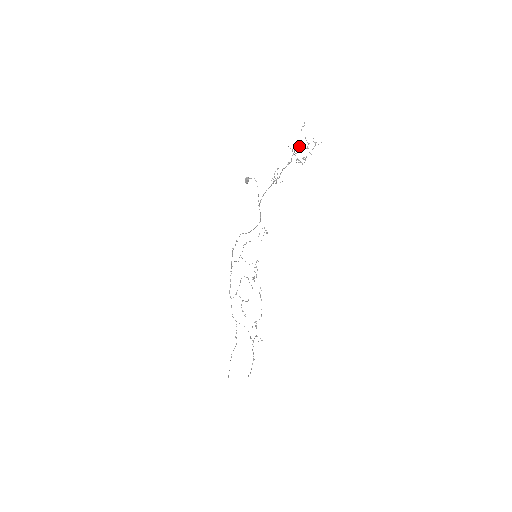
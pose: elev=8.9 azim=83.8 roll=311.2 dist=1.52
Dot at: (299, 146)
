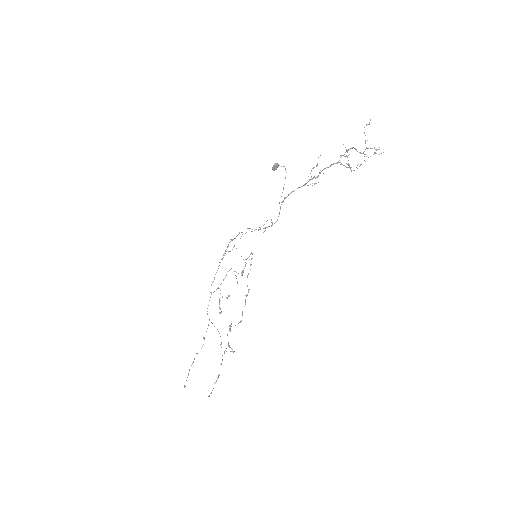
Dot at: occluded
